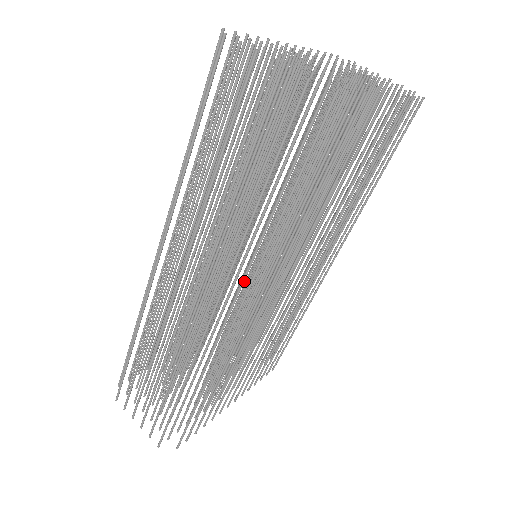
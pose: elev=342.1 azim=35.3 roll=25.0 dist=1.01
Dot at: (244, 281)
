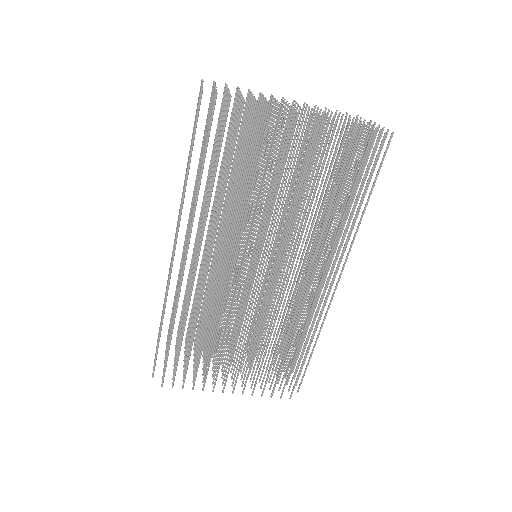
Dot at: occluded
